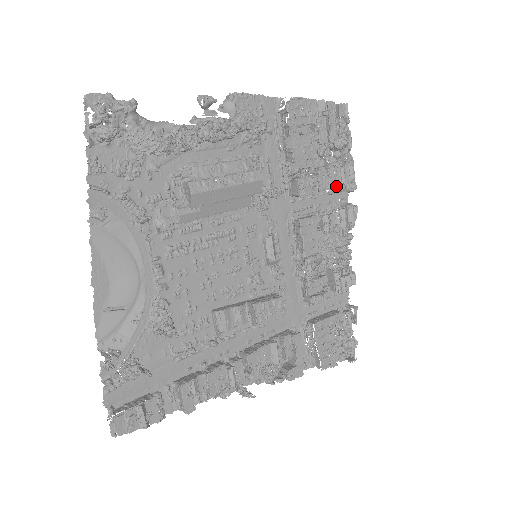
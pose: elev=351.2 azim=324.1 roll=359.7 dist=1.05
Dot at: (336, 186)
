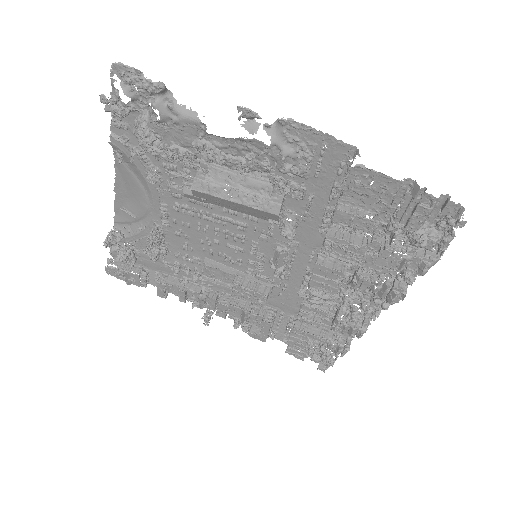
Dot at: (384, 266)
